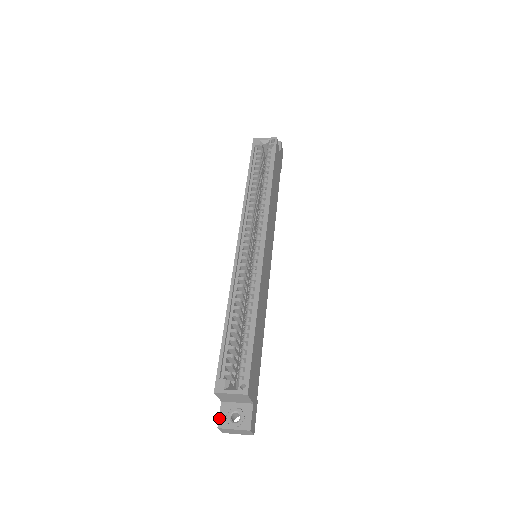
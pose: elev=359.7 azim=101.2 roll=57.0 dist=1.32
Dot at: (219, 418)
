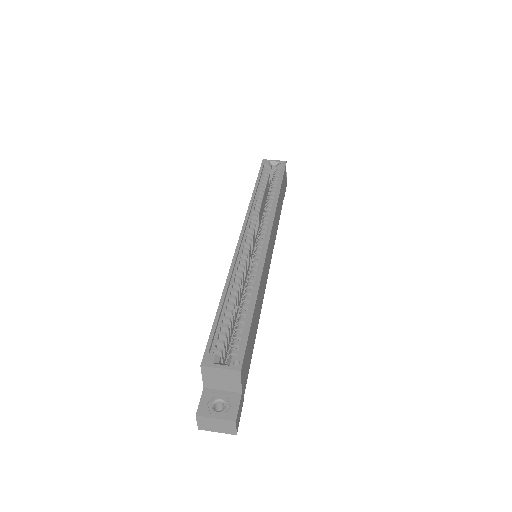
Dot at: (199, 405)
